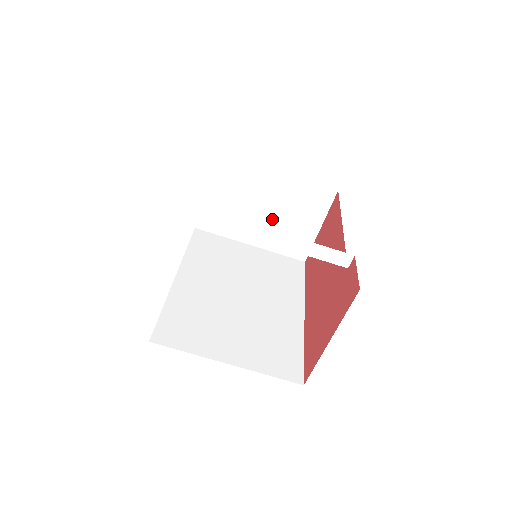
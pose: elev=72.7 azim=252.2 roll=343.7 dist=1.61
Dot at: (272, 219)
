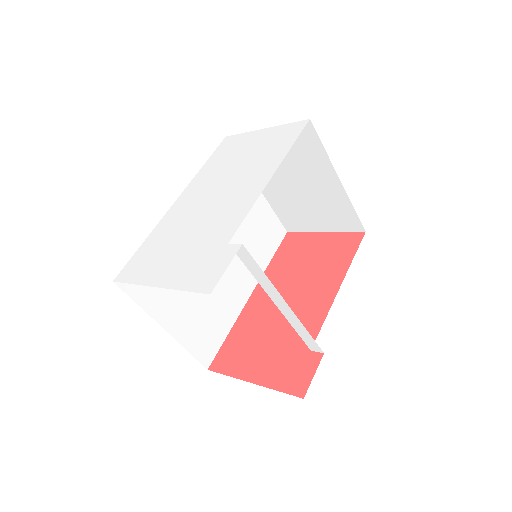
Dot at: (296, 194)
